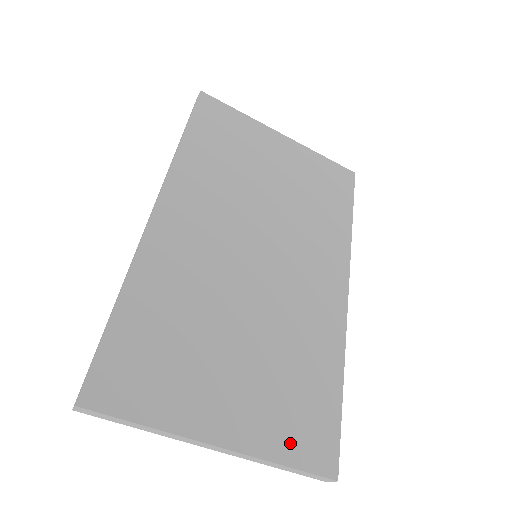
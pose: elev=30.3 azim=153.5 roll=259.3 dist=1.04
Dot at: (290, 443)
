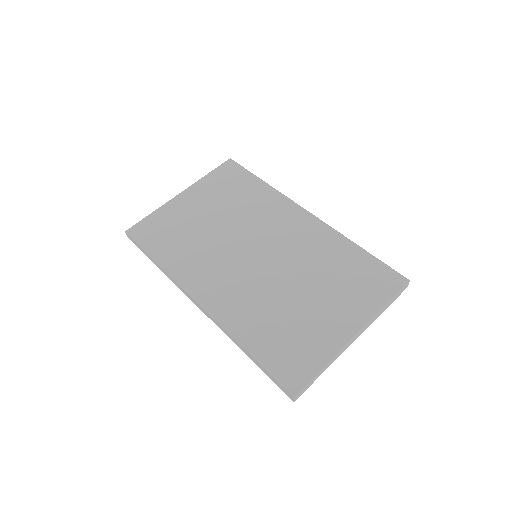
Dot at: (375, 296)
